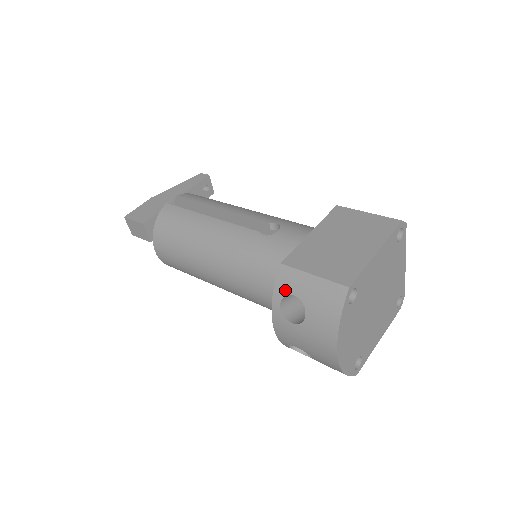
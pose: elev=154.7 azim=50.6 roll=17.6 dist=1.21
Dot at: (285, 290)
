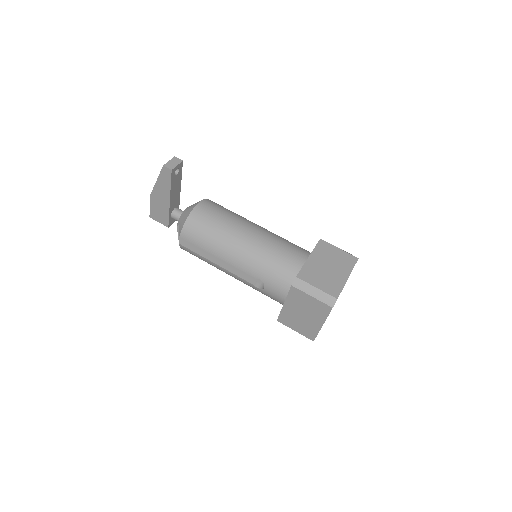
Dot at: occluded
